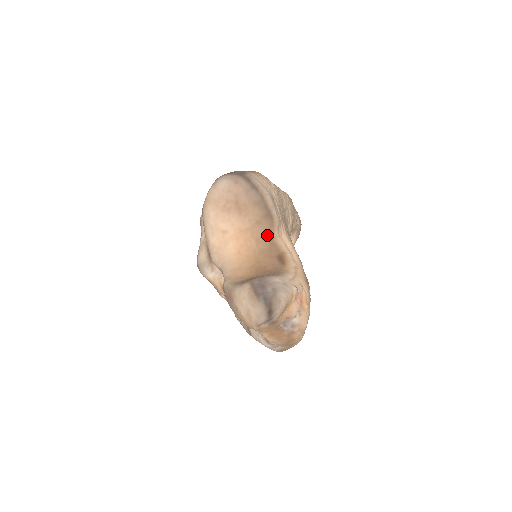
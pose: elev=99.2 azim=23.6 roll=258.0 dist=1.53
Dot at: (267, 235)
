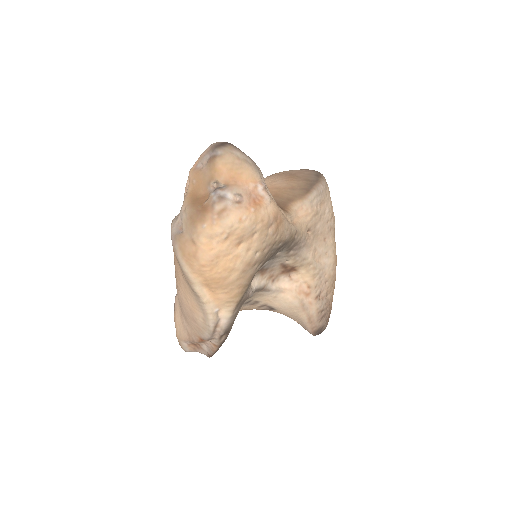
Dot at: (289, 198)
